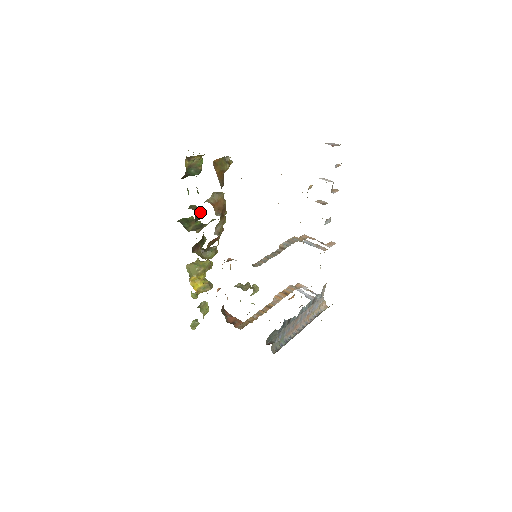
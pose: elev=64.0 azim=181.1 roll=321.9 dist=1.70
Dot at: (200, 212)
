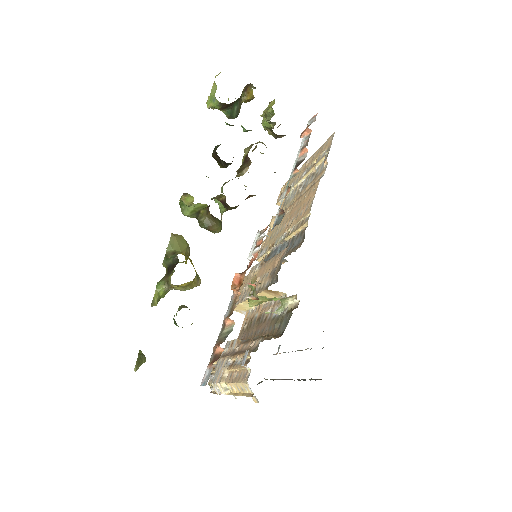
Dot at: occluded
